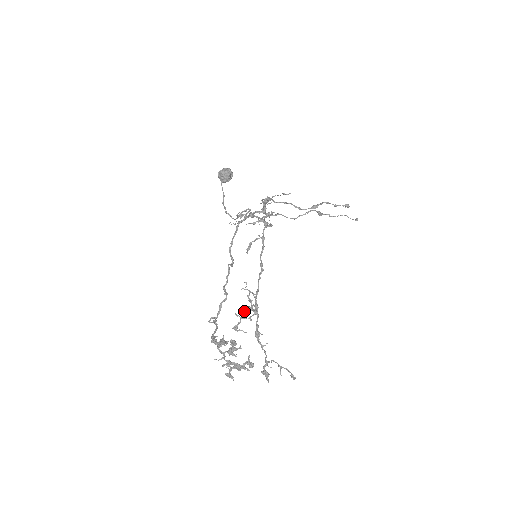
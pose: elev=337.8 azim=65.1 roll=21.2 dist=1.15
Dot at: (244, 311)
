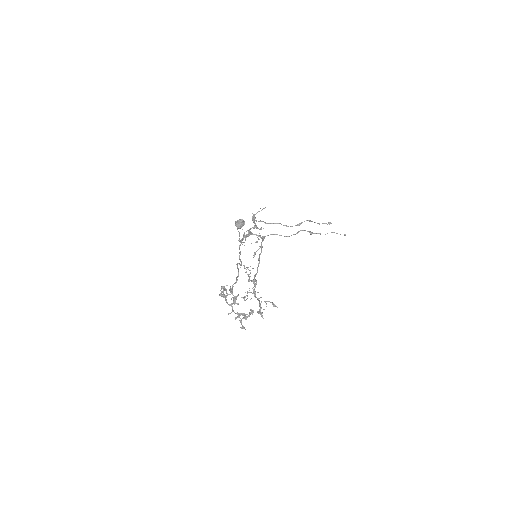
Dot at: occluded
